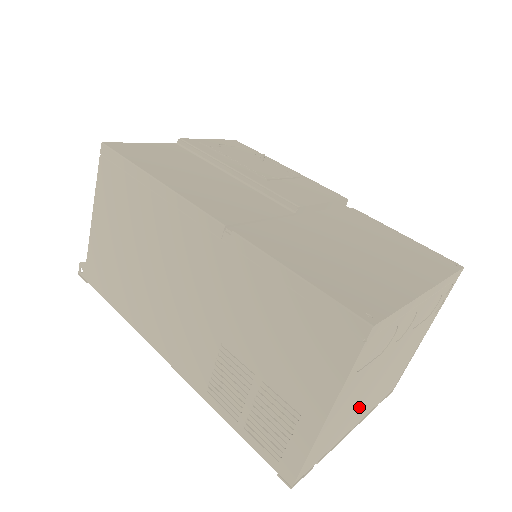
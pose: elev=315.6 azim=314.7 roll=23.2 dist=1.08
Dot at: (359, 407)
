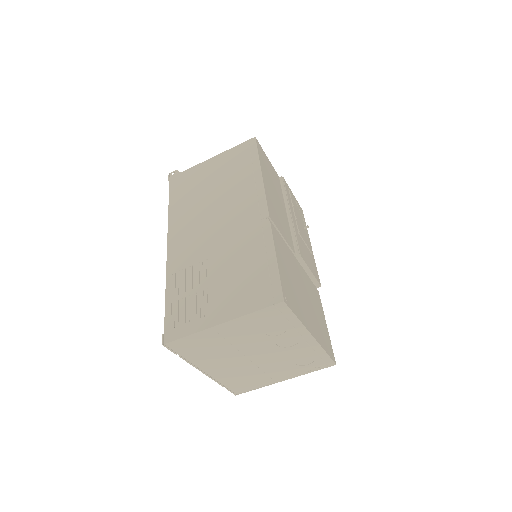
Dot at: (224, 359)
